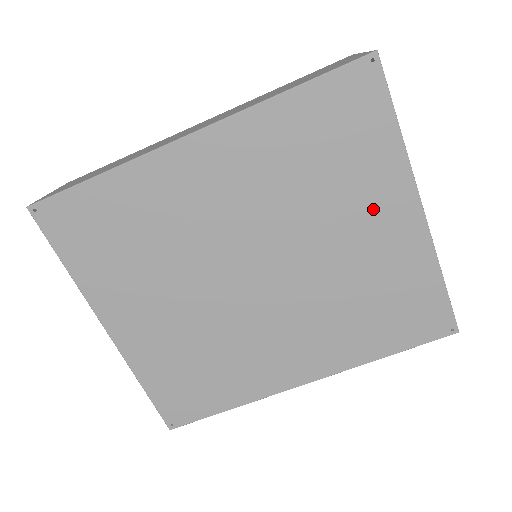
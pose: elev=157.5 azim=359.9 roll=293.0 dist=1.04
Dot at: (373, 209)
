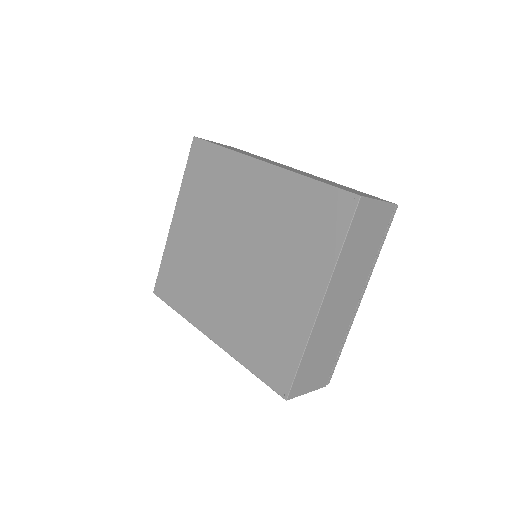
Dot at: (301, 278)
